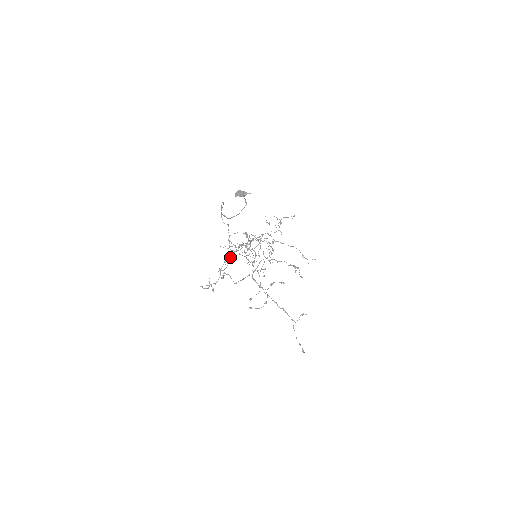
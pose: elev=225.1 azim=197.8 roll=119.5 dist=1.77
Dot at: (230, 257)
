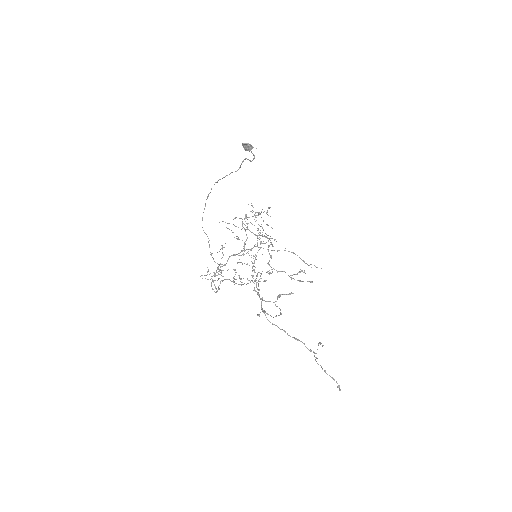
Dot at: (220, 270)
